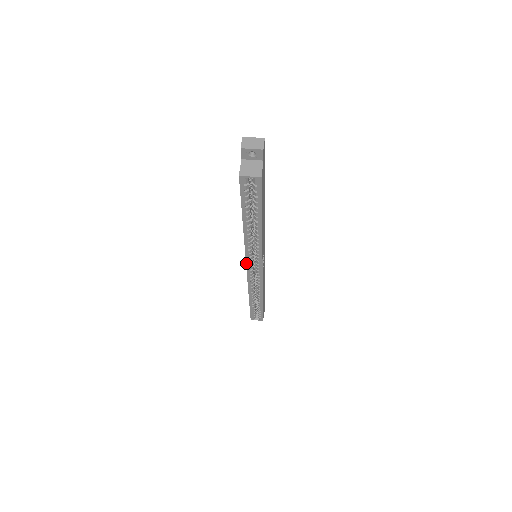
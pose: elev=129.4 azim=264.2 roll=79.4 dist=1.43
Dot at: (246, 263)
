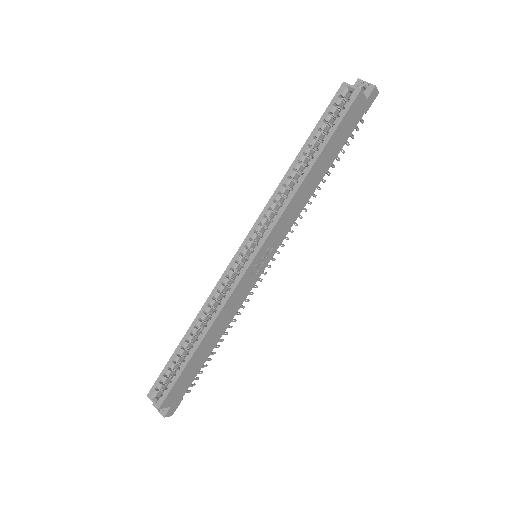
Dot at: (247, 236)
